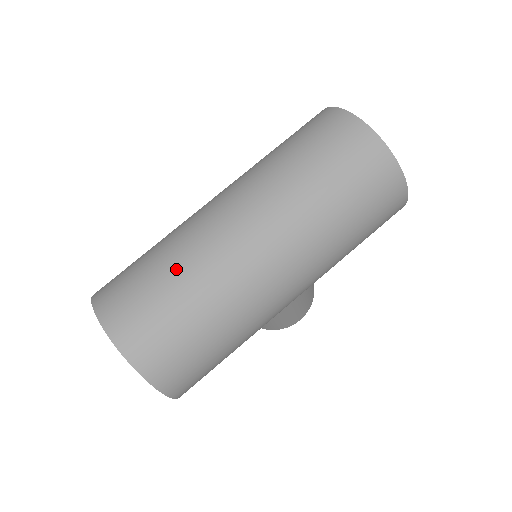
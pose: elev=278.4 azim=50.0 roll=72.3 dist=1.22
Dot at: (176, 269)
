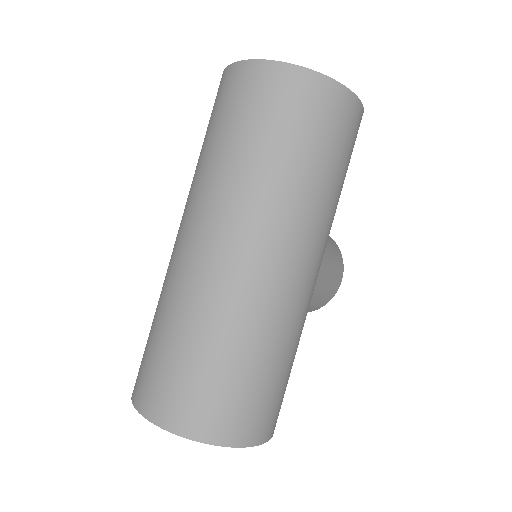
Dot at: (184, 326)
